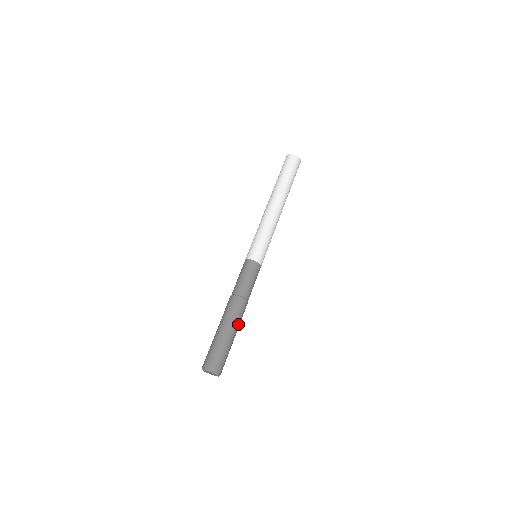
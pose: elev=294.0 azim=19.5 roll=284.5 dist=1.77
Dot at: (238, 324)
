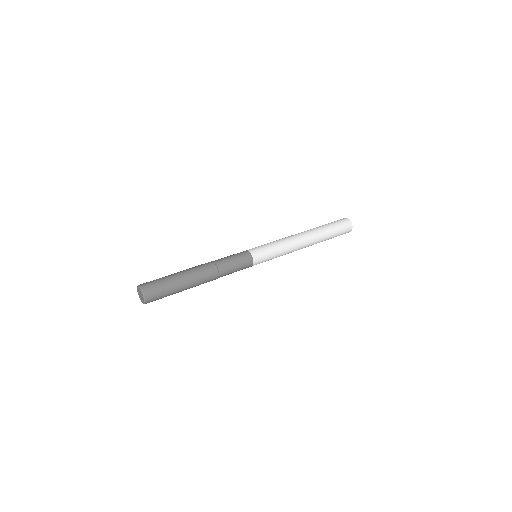
Dot at: (195, 279)
